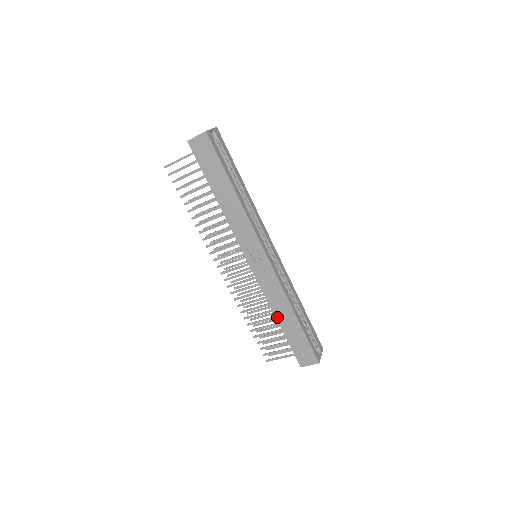
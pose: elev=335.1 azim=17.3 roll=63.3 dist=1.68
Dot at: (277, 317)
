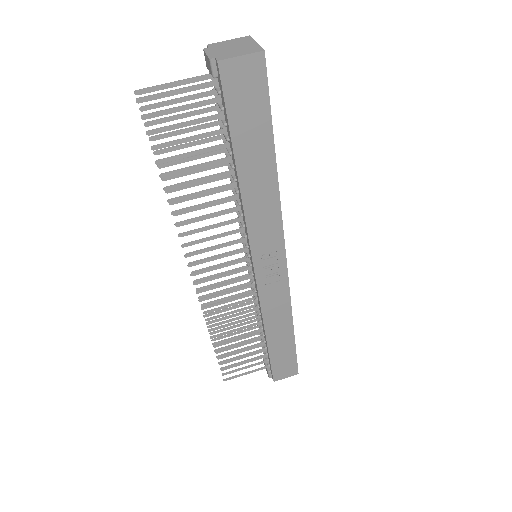
Dot at: (268, 334)
